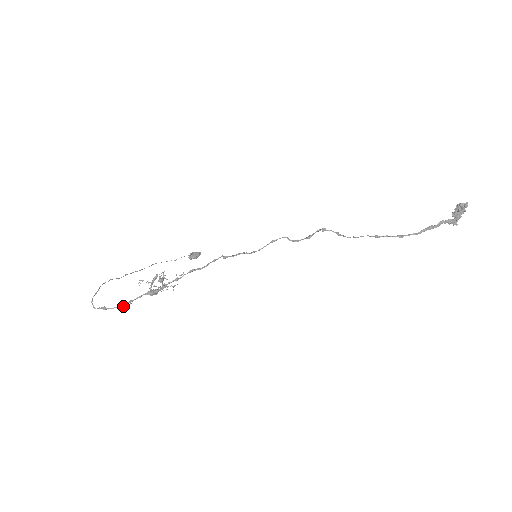
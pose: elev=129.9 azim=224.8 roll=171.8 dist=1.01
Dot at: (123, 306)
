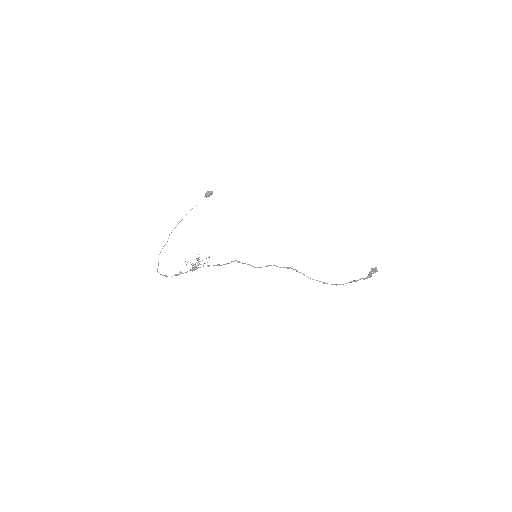
Dot at: (177, 275)
